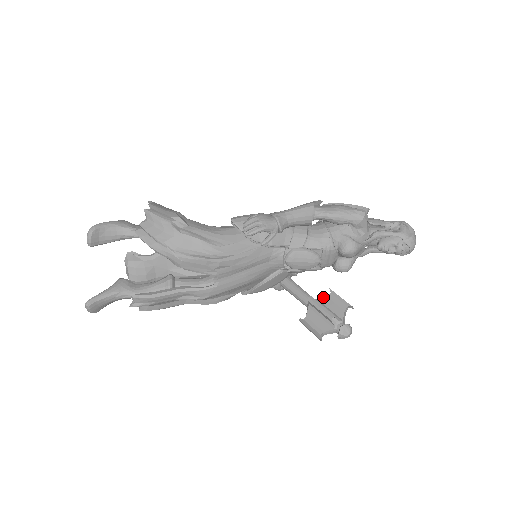
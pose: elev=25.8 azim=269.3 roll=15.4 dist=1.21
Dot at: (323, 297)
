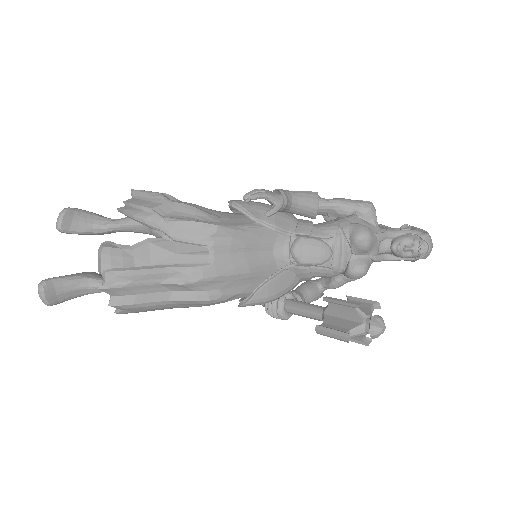
Dot at: occluded
